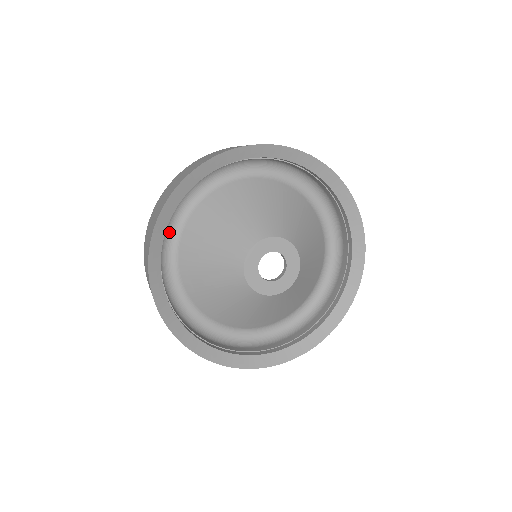
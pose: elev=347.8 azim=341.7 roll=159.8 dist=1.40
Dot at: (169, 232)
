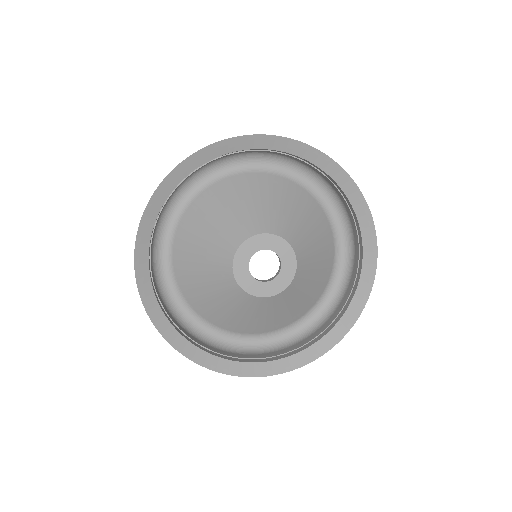
Dot at: (170, 298)
